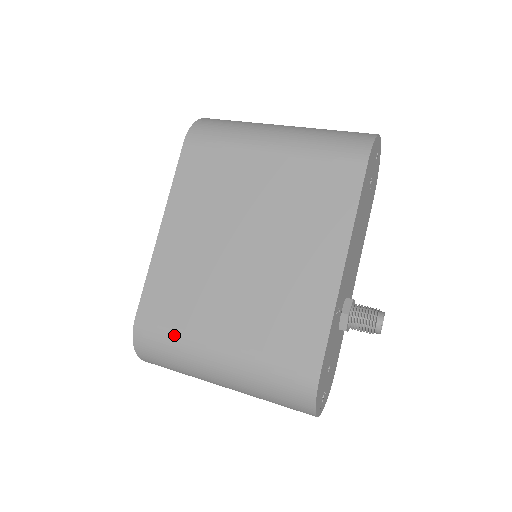
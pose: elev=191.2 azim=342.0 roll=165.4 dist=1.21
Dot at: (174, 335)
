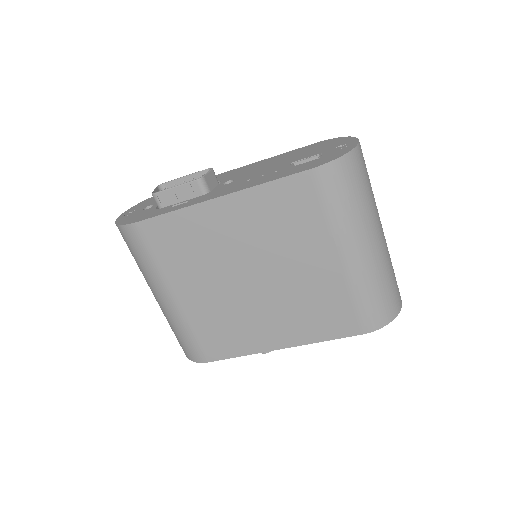
Dot at: (152, 262)
